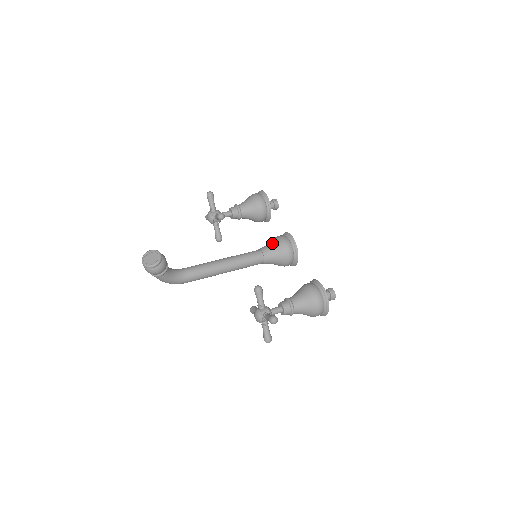
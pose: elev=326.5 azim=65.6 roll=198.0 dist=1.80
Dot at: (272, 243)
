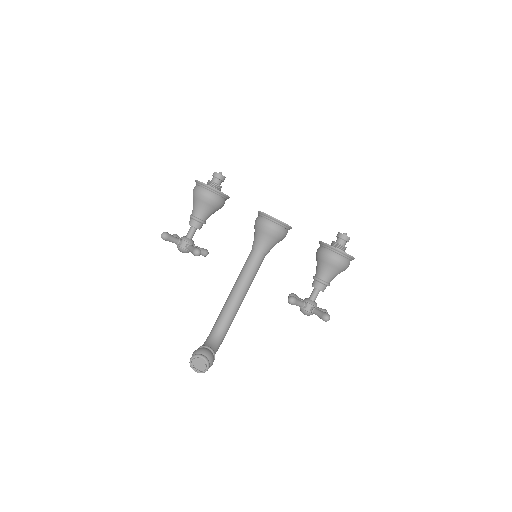
Dot at: (260, 236)
